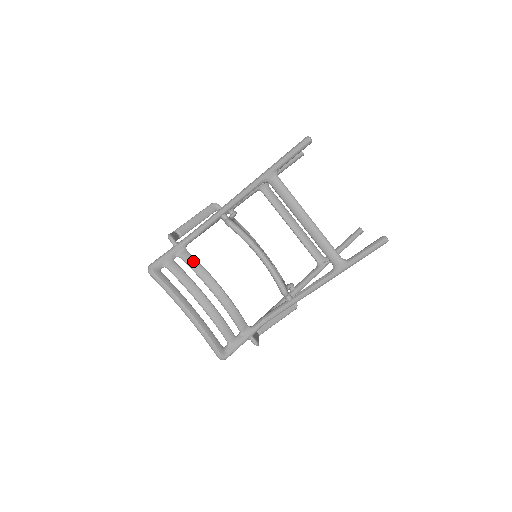
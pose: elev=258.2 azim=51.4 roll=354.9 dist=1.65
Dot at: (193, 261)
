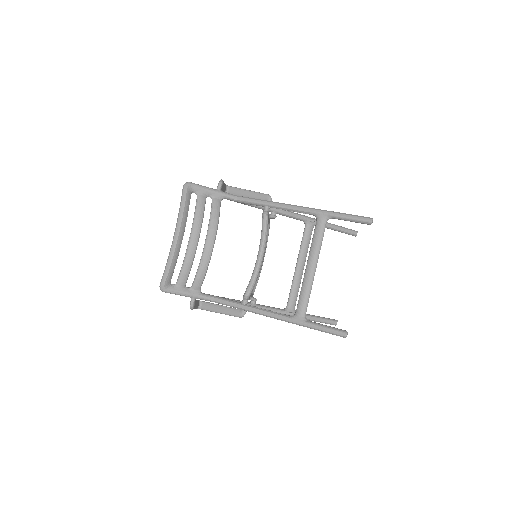
Dot at: (217, 211)
